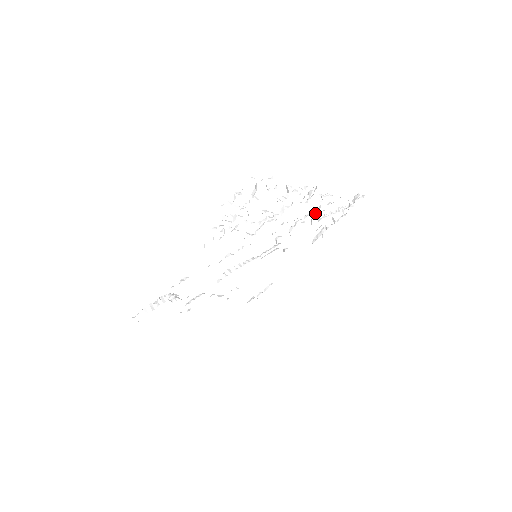
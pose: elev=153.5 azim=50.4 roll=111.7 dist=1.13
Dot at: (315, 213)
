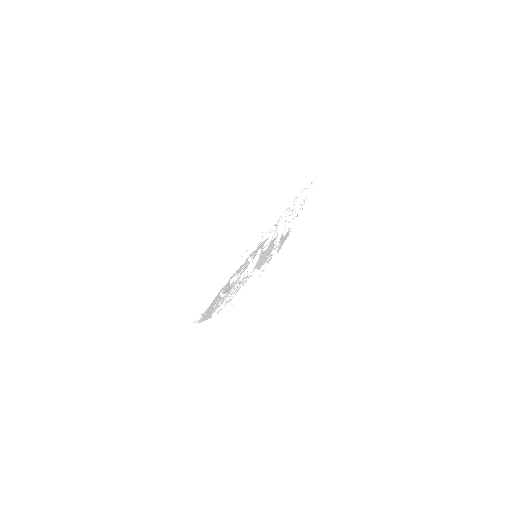
Dot at: occluded
